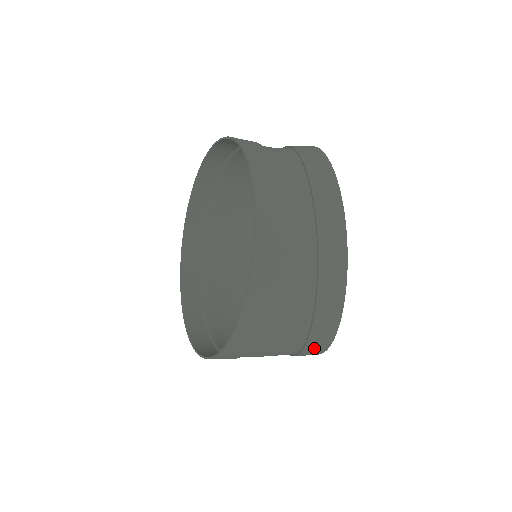
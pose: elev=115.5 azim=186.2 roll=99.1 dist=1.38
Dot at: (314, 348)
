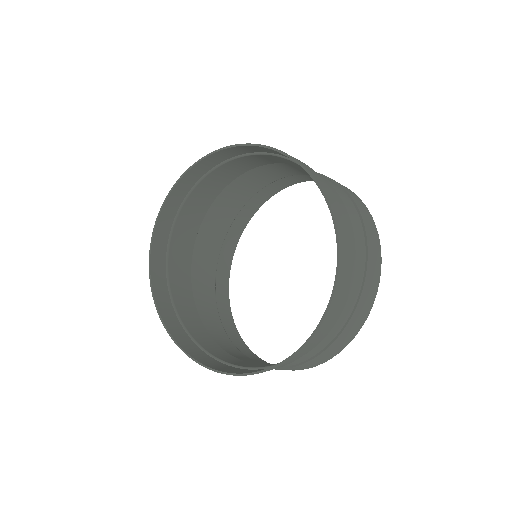
Dot at: (239, 348)
